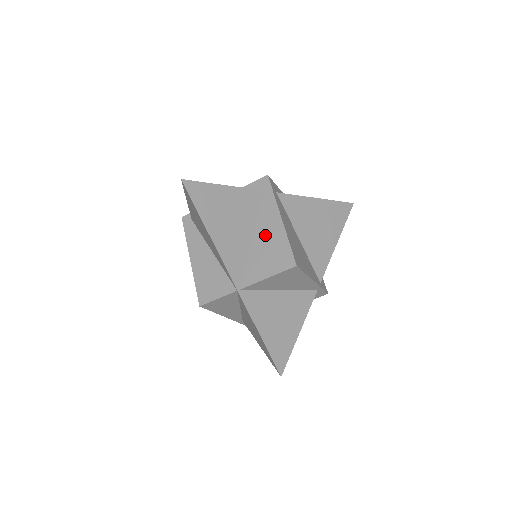
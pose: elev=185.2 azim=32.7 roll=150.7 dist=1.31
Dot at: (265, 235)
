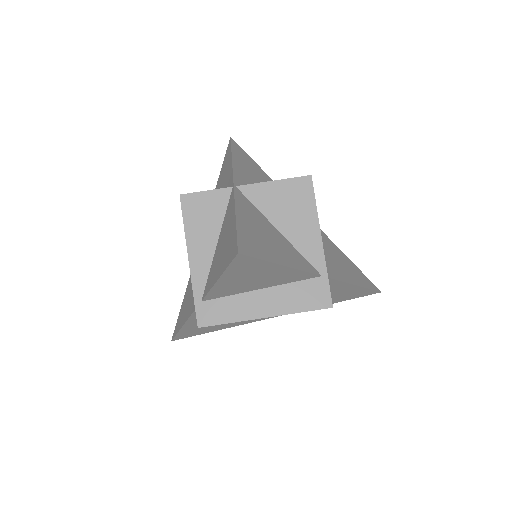
Dot at: occluded
